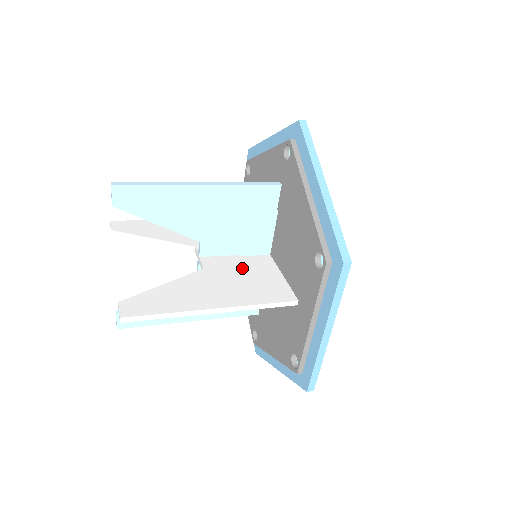
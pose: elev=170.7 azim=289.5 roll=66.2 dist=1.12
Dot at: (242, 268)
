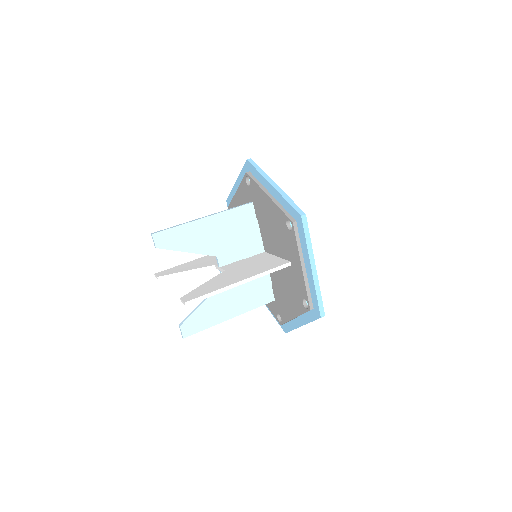
Dot at: (249, 262)
